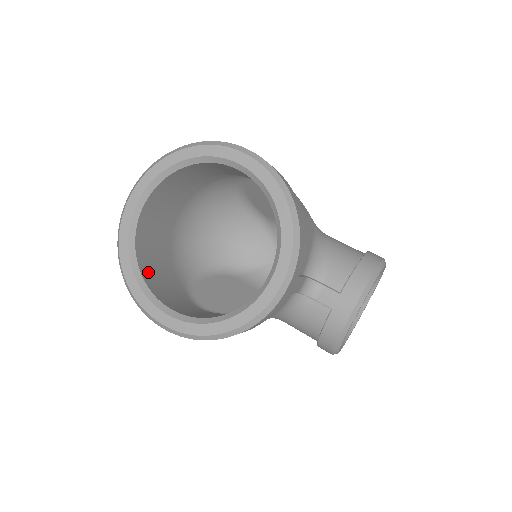
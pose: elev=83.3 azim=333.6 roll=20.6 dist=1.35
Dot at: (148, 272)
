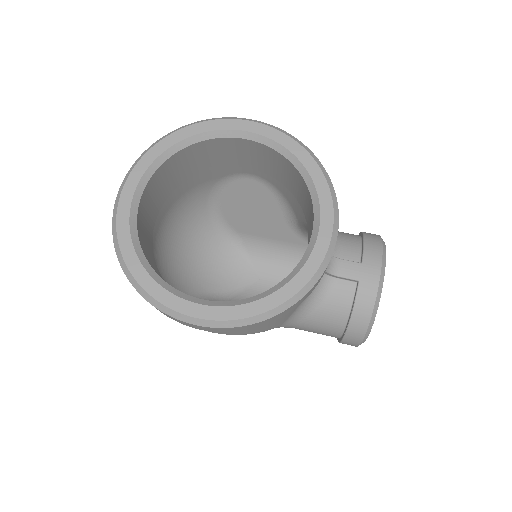
Dot at: (157, 273)
